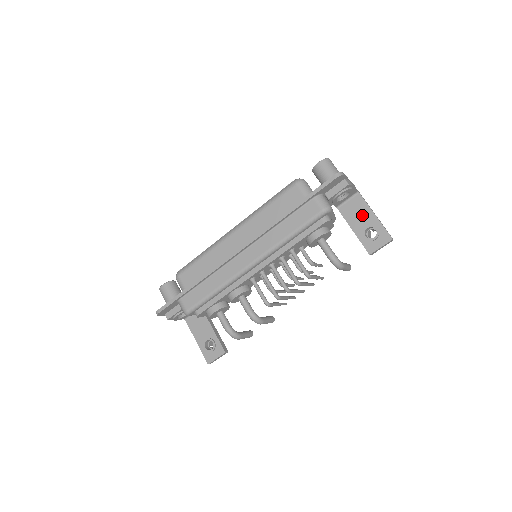
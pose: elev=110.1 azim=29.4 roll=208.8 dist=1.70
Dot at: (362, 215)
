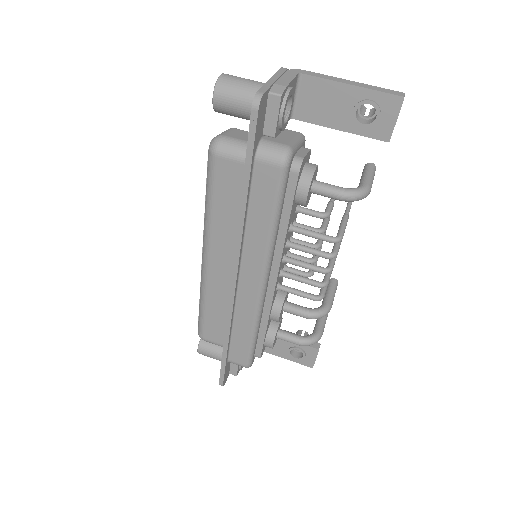
Dot at: (333, 100)
